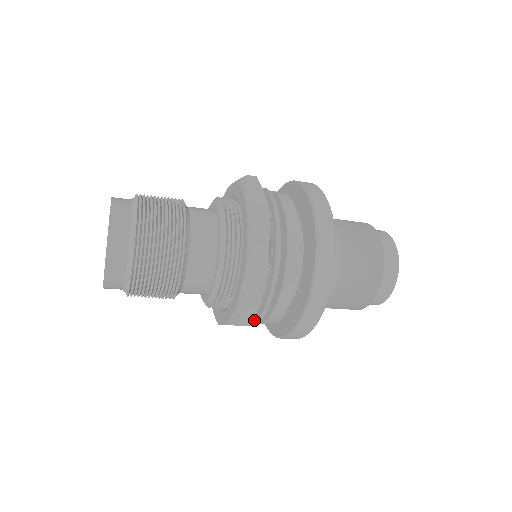
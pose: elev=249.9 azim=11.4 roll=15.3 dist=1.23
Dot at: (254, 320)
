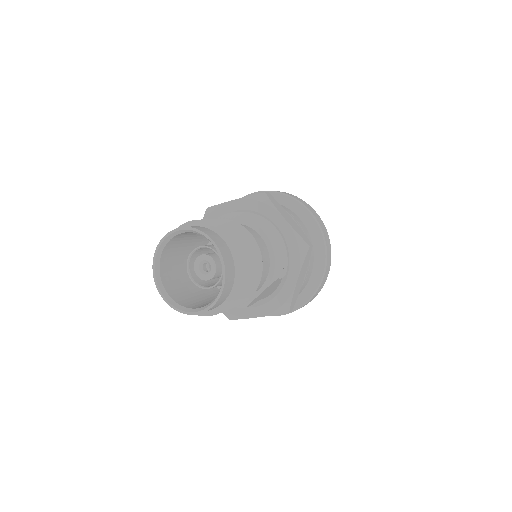
Dot at: occluded
